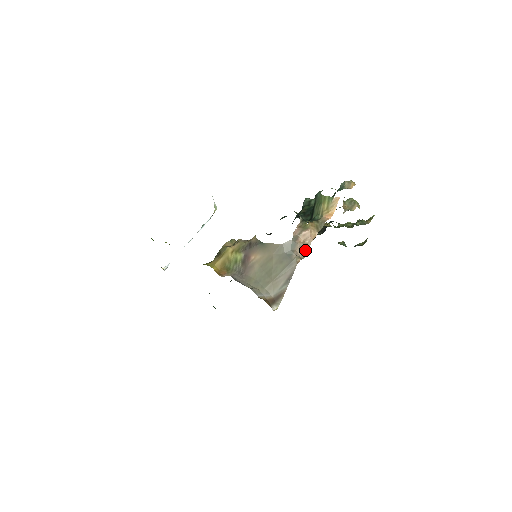
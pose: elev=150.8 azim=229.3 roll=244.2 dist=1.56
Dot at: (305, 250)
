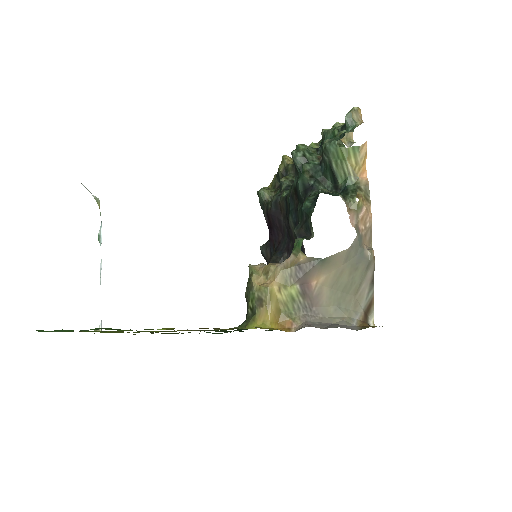
Dot at: (370, 236)
